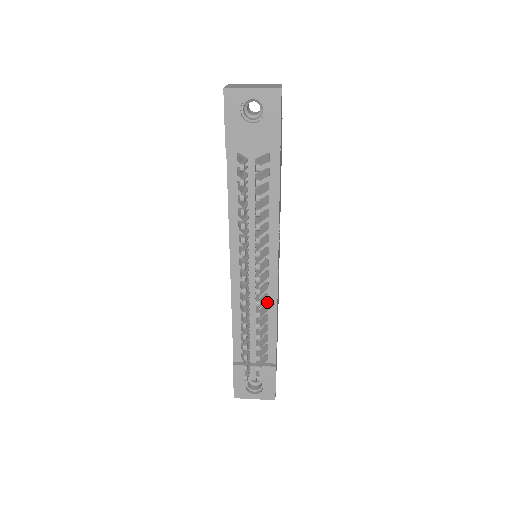
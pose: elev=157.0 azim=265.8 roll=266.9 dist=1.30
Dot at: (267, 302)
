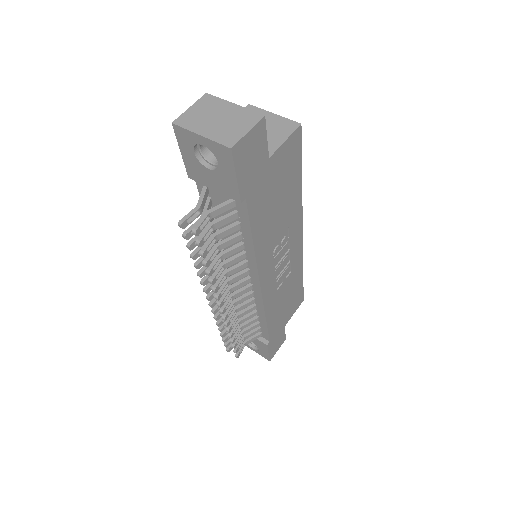
Dot at: (255, 303)
